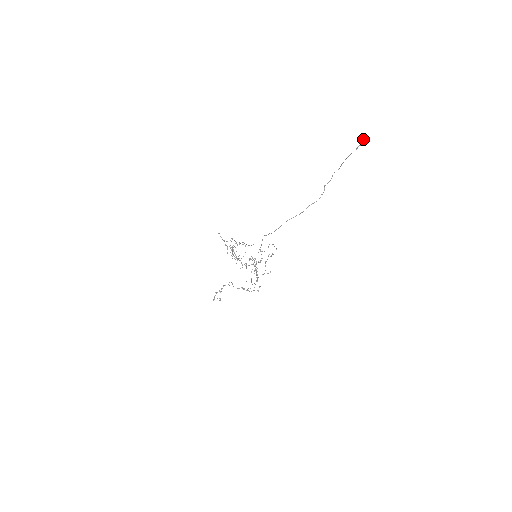
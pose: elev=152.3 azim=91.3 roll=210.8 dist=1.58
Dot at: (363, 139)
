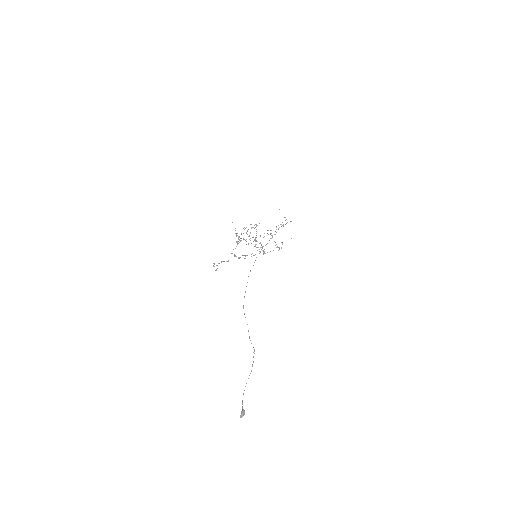
Dot at: (240, 415)
